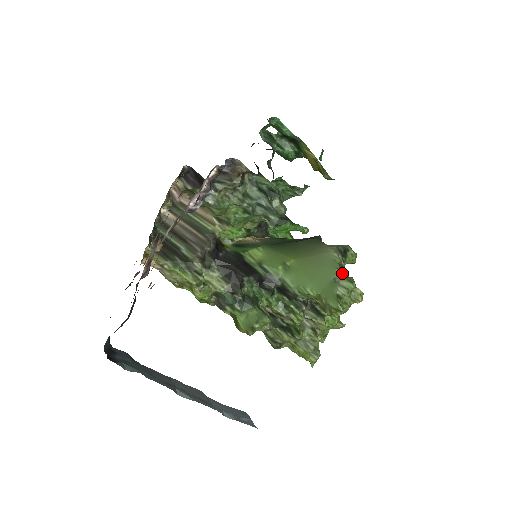
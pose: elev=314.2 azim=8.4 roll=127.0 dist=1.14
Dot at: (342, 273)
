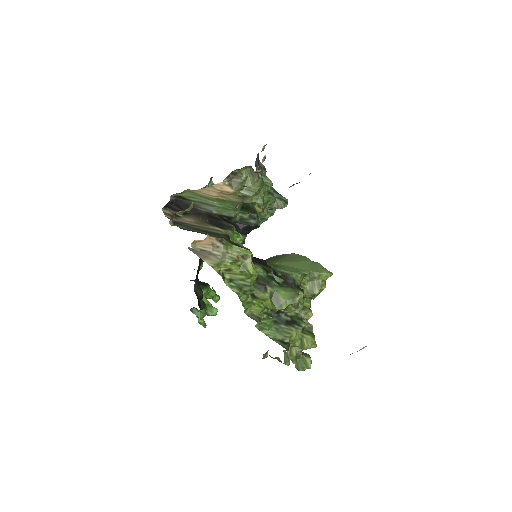
Dot at: occluded
